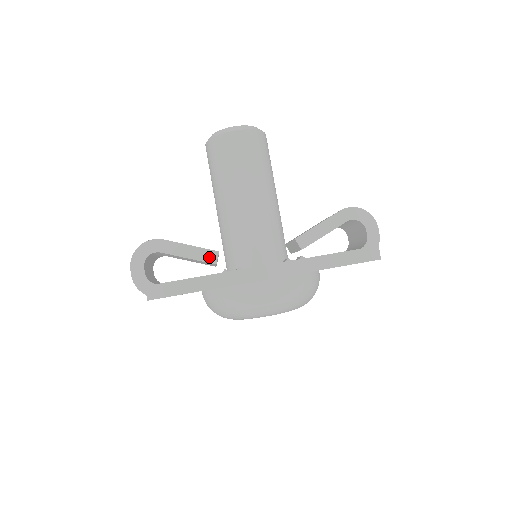
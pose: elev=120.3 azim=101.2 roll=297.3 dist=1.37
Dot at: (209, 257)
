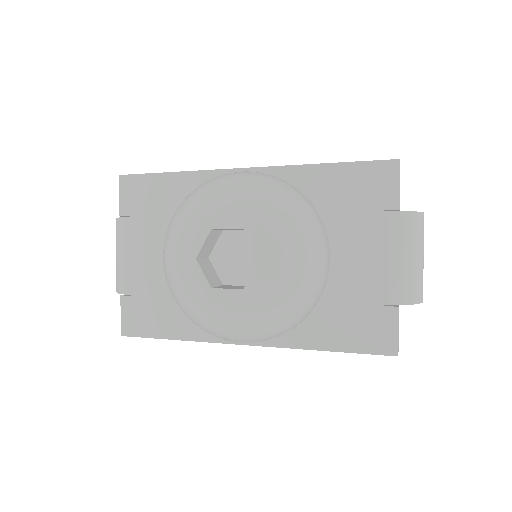
Dot at: occluded
